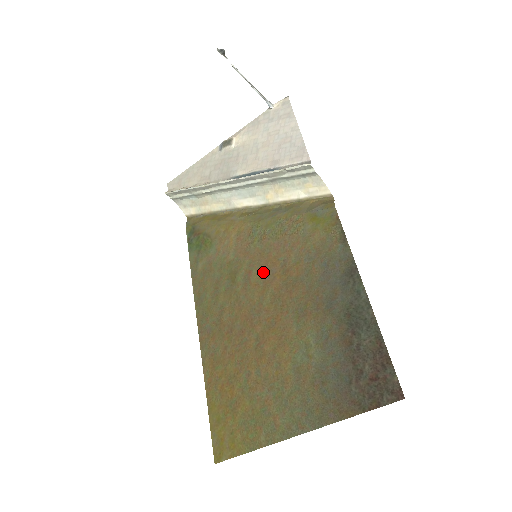
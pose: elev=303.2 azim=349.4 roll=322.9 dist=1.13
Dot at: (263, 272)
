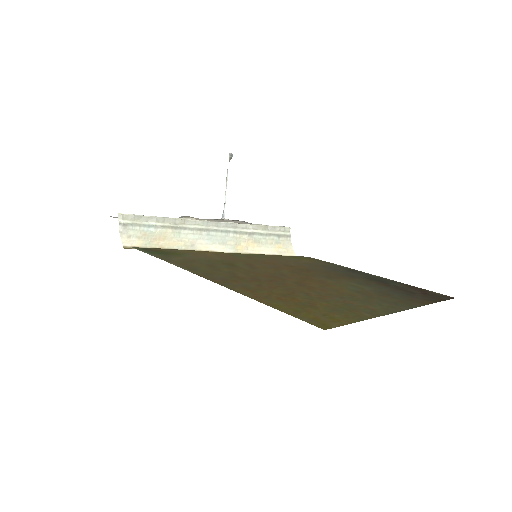
Dot at: (267, 265)
